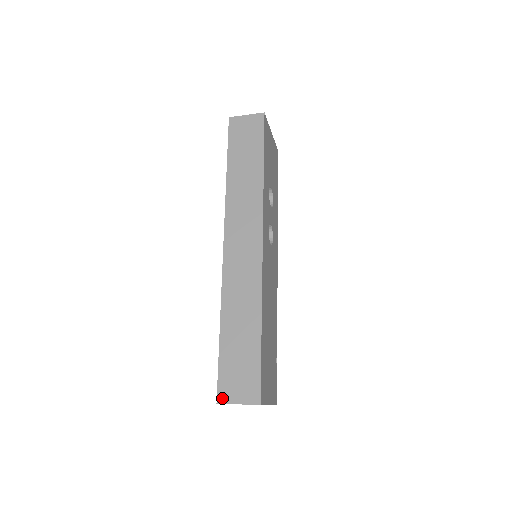
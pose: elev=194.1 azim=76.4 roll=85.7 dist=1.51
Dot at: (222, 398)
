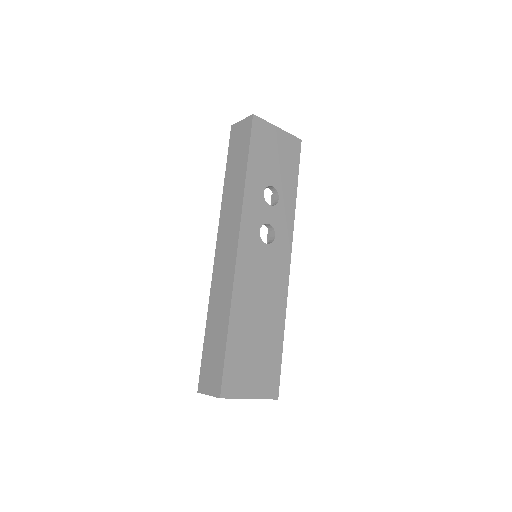
Dot at: (200, 388)
